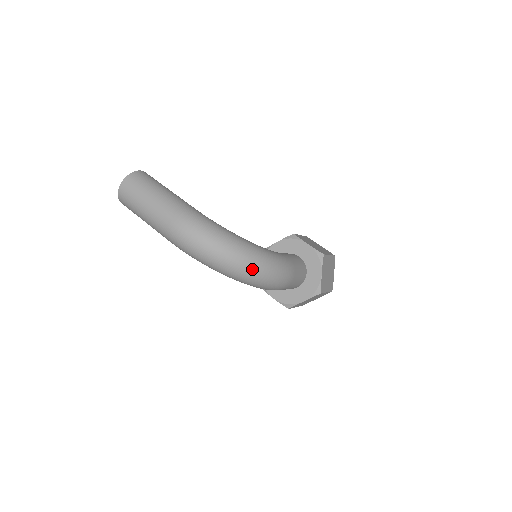
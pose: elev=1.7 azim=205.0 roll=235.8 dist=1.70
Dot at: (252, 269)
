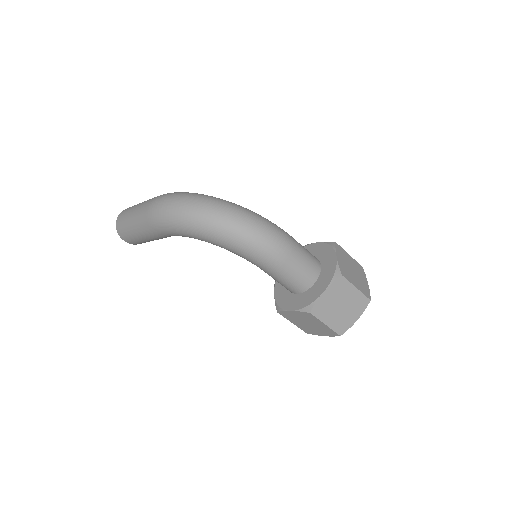
Dot at: (229, 213)
